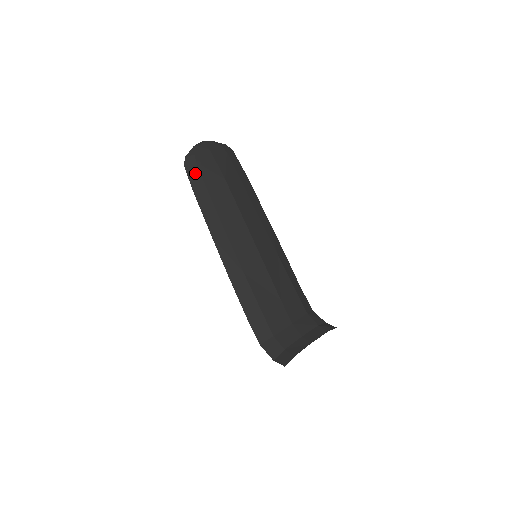
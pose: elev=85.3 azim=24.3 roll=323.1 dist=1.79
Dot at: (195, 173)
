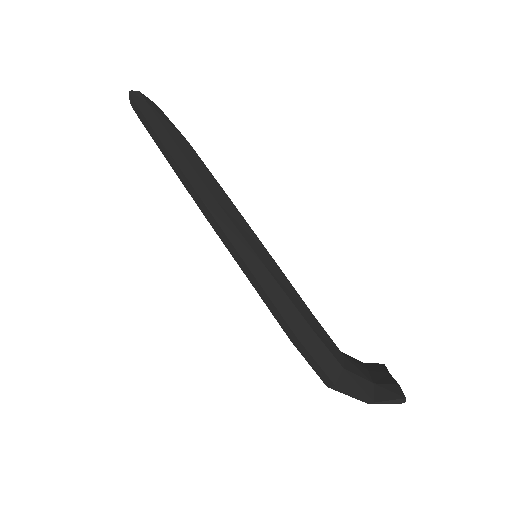
Dot at: (150, 114)
